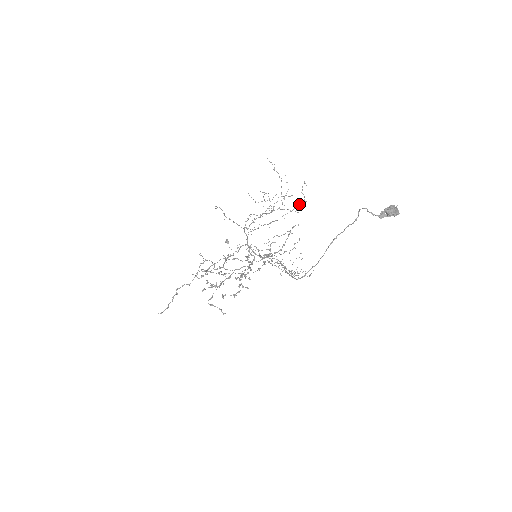
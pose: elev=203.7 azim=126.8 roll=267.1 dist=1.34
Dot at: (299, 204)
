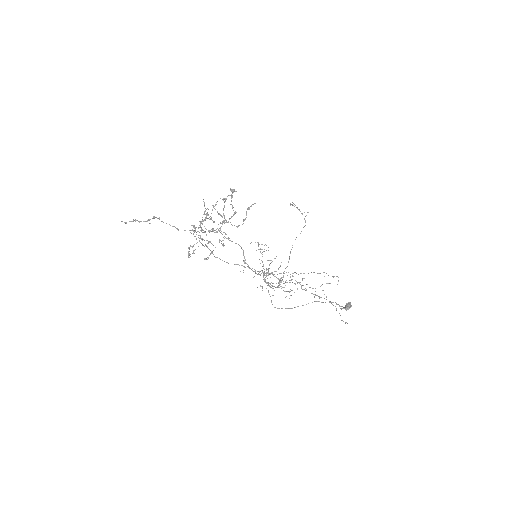
Dot at: occluded
